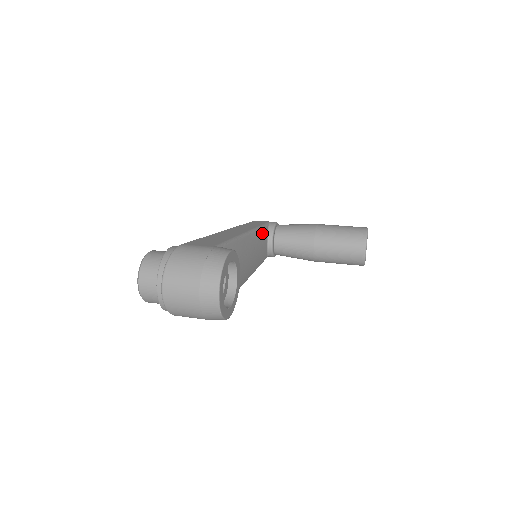
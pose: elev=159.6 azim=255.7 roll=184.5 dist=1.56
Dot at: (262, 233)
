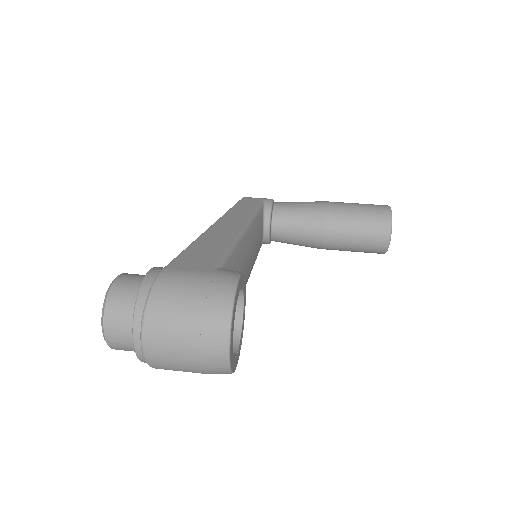
Dot at: (258, 219)
